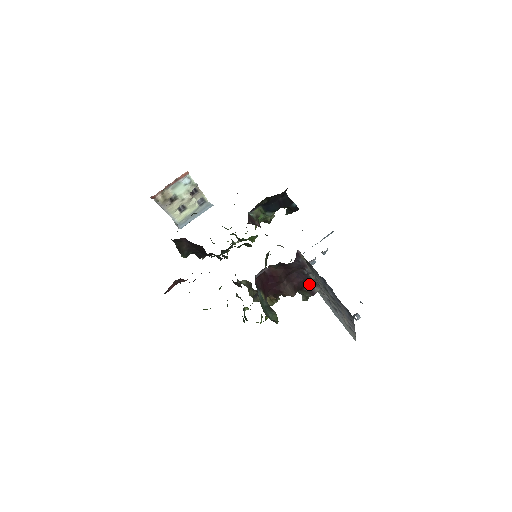
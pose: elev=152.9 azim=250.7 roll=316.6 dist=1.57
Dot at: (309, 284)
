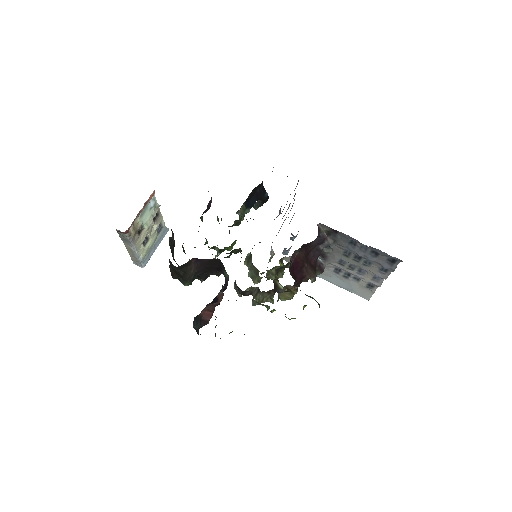
Dot at: (318, 262)
